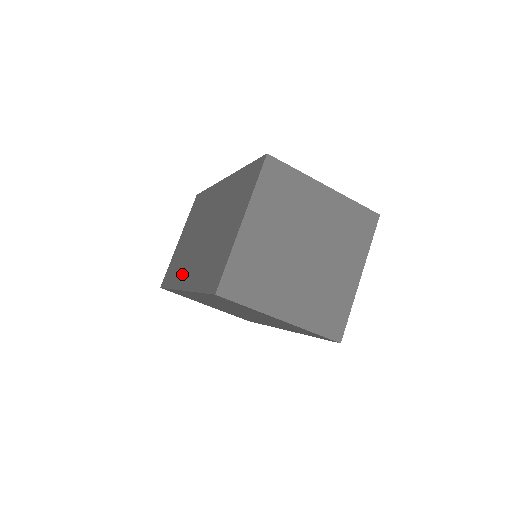
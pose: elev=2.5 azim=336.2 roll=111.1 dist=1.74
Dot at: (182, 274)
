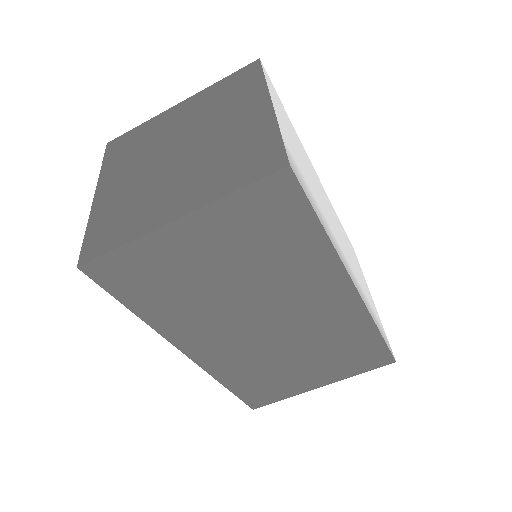
Dot at: occluded
